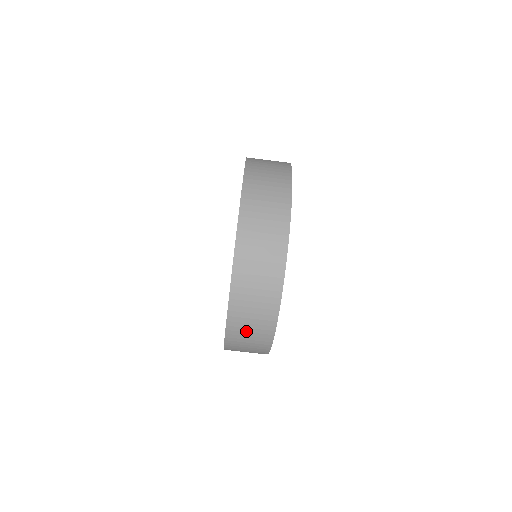
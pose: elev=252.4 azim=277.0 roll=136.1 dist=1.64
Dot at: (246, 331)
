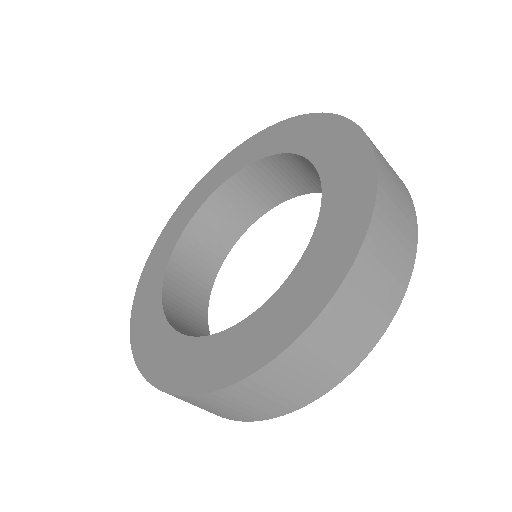
Dot at: (302, 370)
